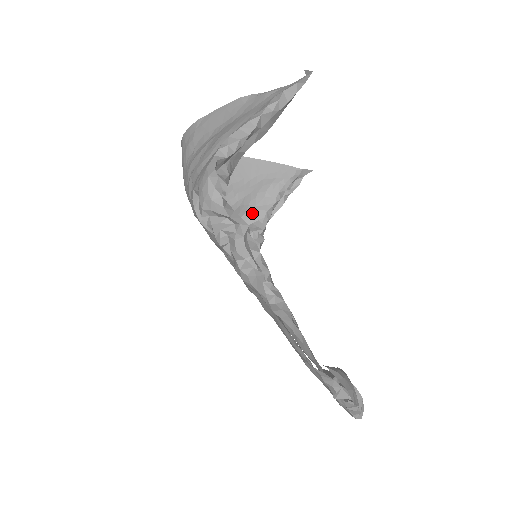
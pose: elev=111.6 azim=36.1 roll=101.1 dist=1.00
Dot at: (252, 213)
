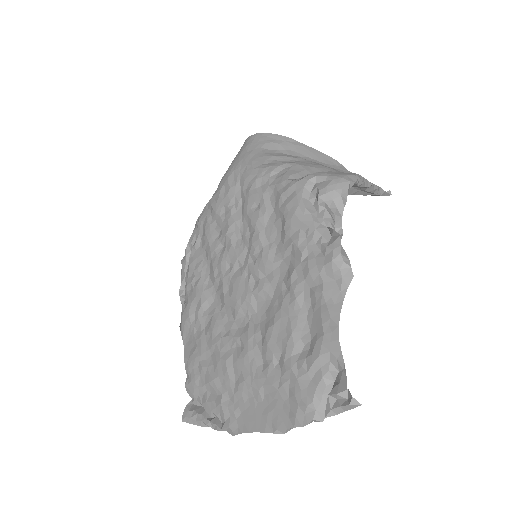
Dot at: occluded
